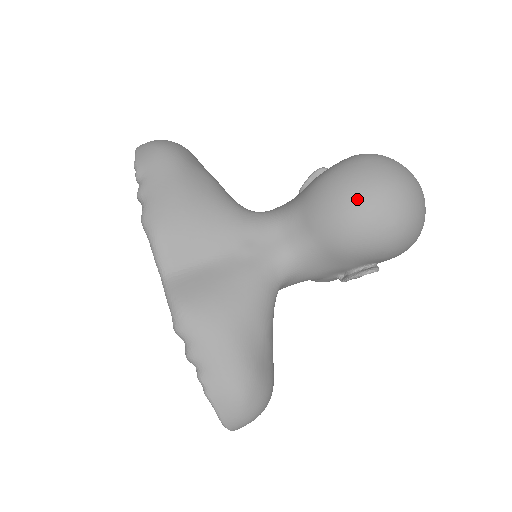
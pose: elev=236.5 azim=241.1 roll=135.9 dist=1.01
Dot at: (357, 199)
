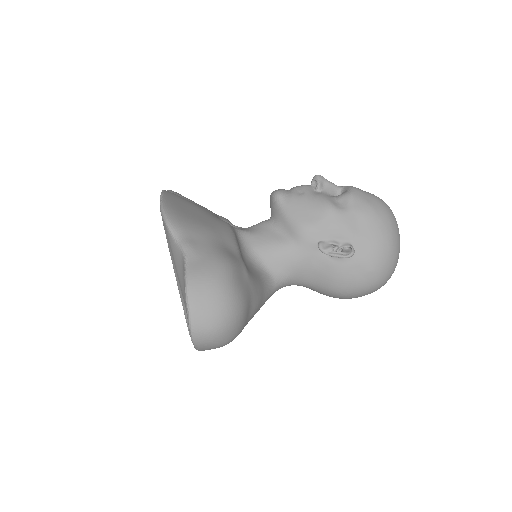
Dot at: occluded
